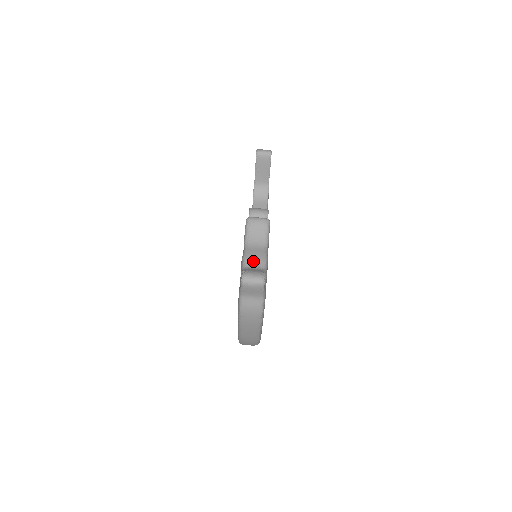
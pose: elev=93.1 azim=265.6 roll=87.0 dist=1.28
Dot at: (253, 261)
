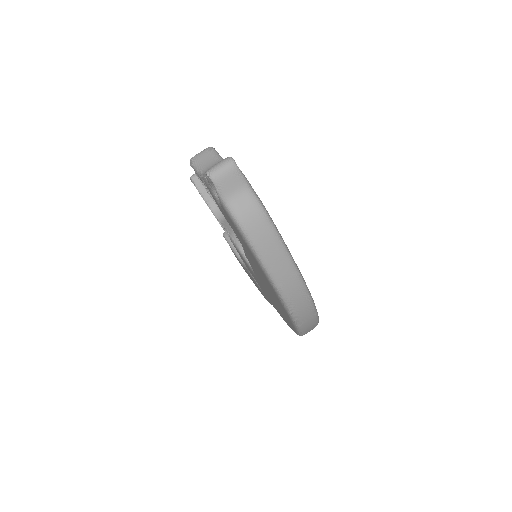
Dot at: occluded
